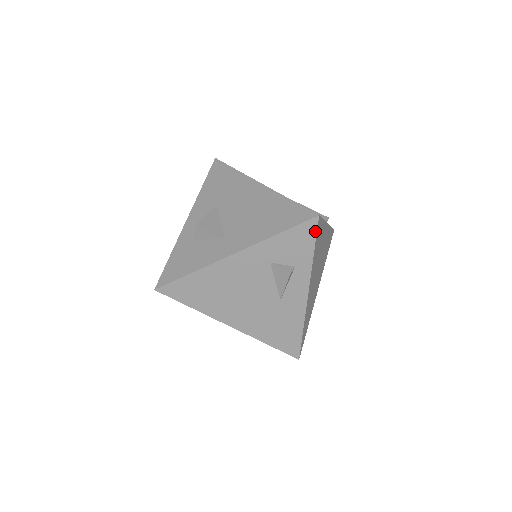
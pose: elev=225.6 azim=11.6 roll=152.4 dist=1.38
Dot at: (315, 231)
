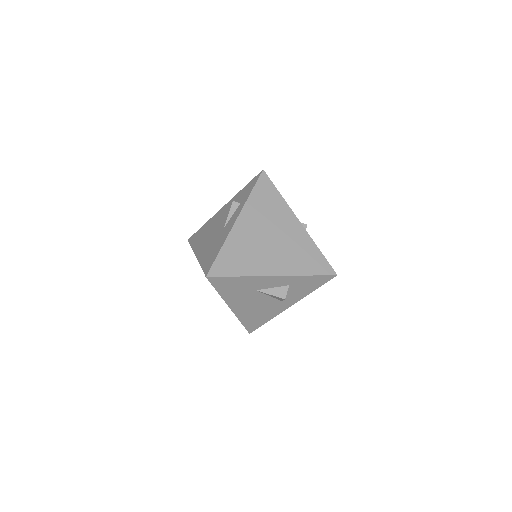
Dot at: (258, 179)
